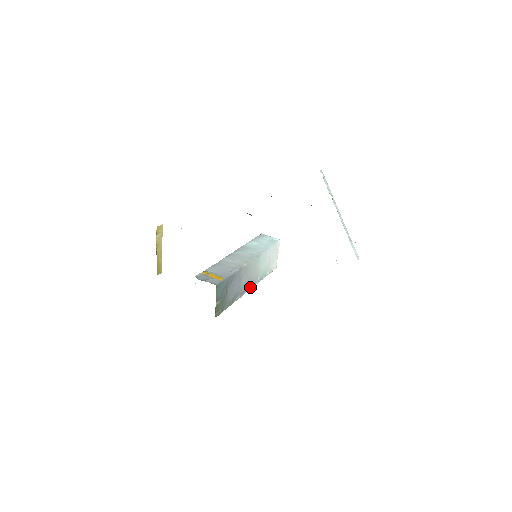
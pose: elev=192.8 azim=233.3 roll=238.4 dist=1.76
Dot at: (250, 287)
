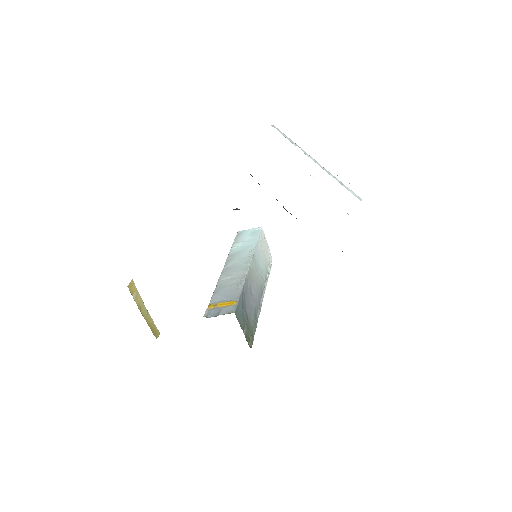
Dot at: (262, 294)
